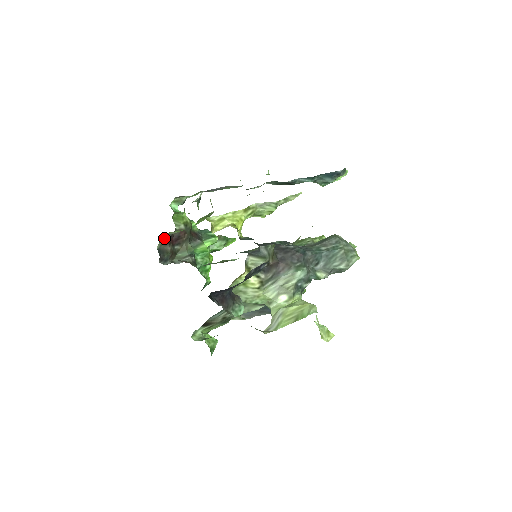
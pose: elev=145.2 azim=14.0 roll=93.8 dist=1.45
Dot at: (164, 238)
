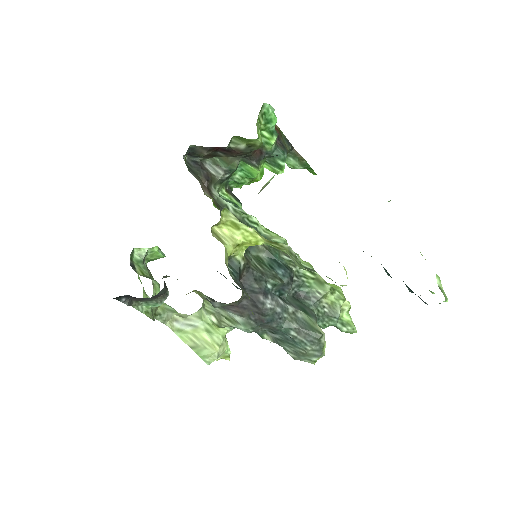
Dot at: occluded
